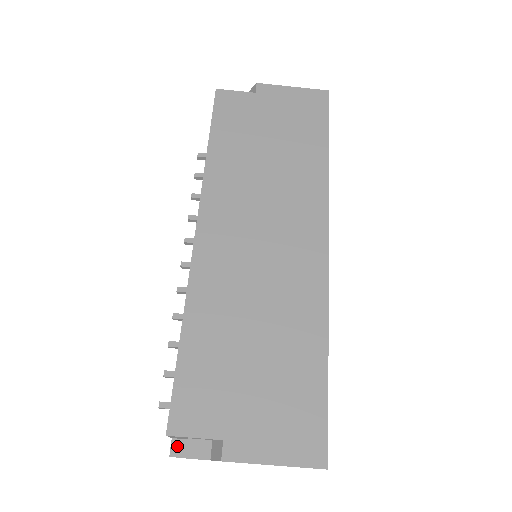
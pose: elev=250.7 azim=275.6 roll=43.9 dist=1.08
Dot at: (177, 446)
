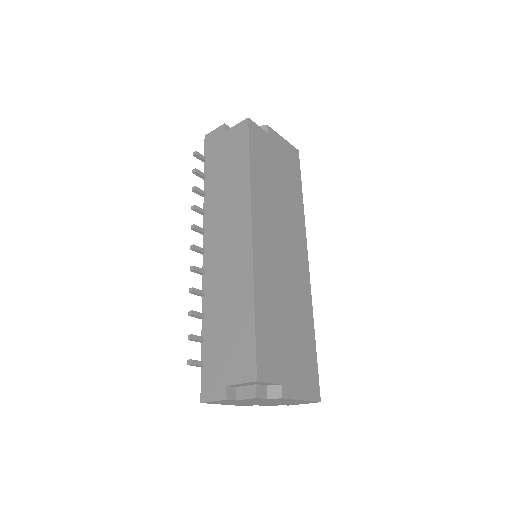
Dot at: (230, 392)
